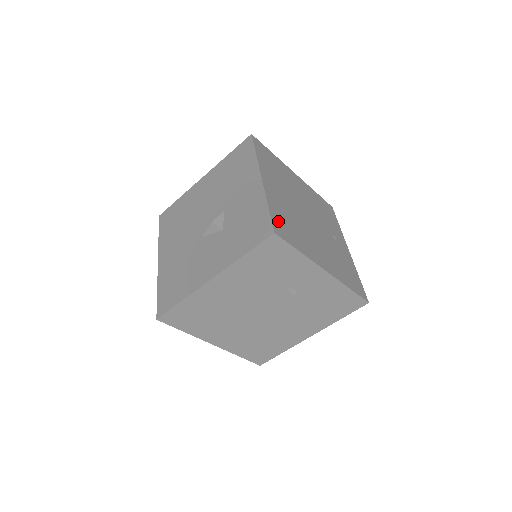
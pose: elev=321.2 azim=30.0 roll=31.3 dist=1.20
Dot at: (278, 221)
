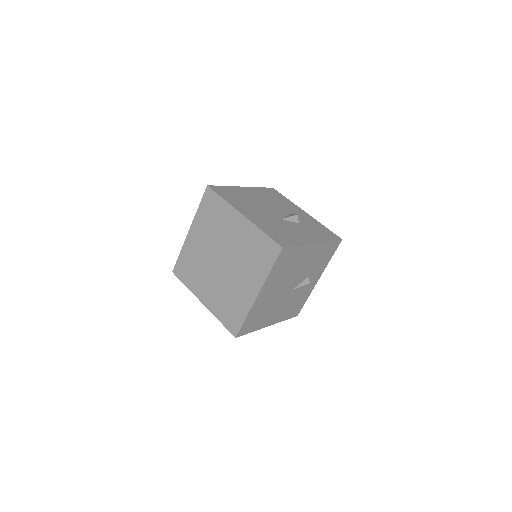
Dot at: occluded
